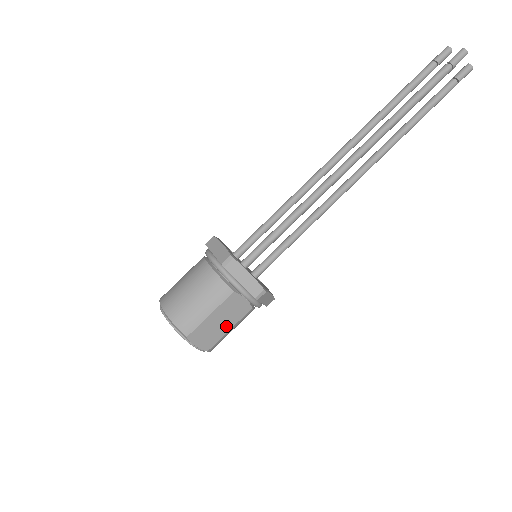
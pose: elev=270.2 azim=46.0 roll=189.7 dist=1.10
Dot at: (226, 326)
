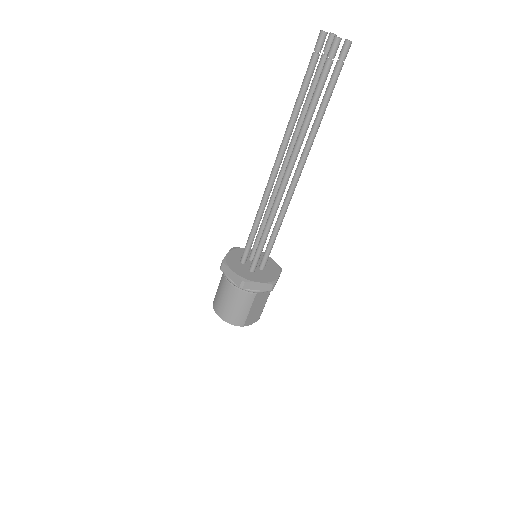
Dot at: (262, 306)
